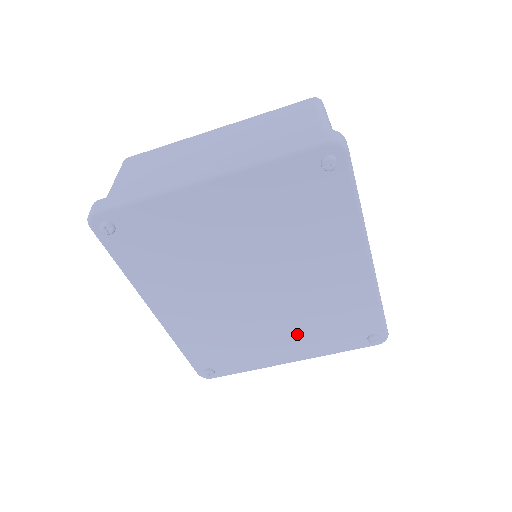
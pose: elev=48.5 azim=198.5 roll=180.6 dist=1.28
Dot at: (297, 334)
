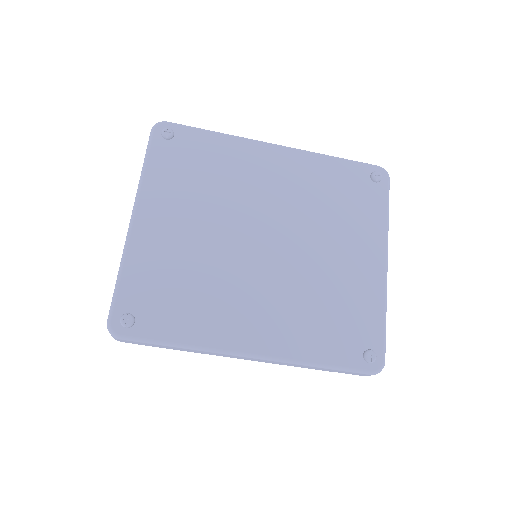
Dot at: (343, 238)
